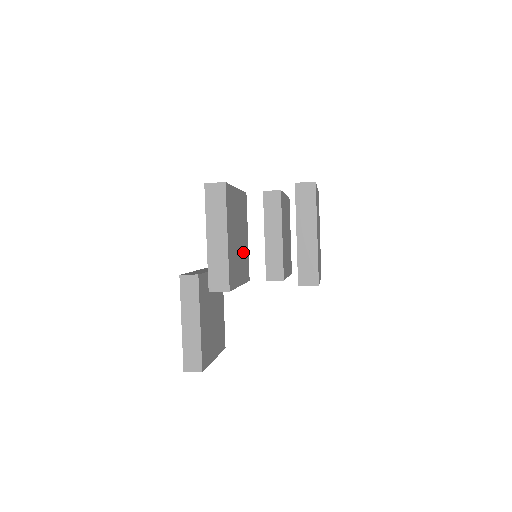
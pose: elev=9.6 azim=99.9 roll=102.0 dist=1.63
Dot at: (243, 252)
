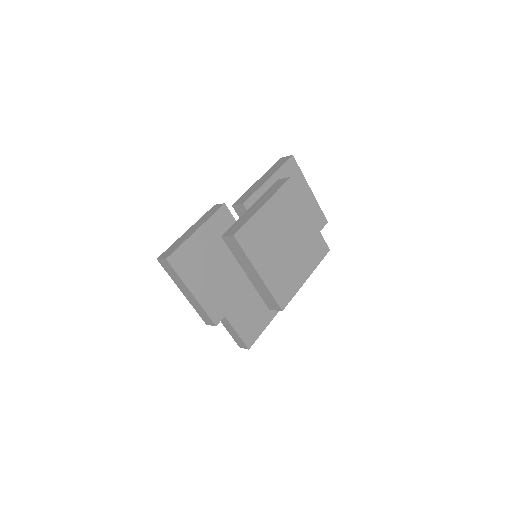
Dot at: (238, 263)
